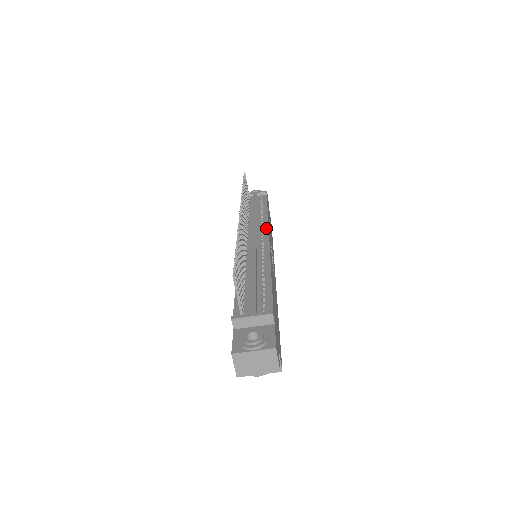
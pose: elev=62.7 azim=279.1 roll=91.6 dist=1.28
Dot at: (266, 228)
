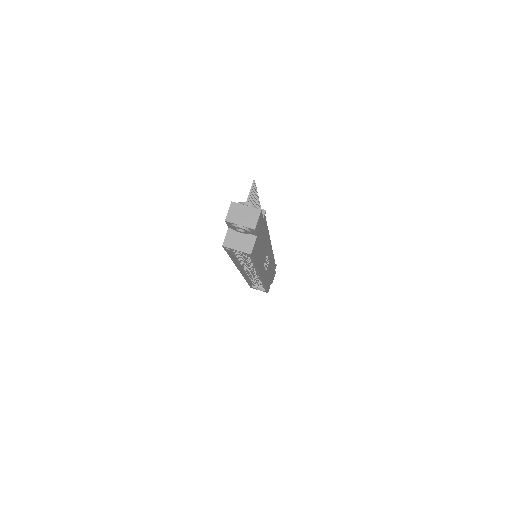
Dot at: occluded
